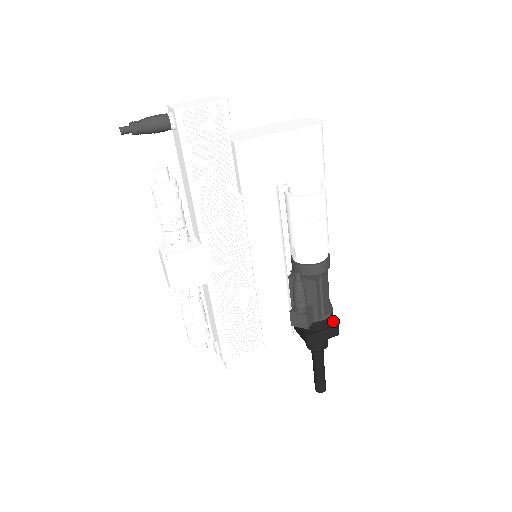
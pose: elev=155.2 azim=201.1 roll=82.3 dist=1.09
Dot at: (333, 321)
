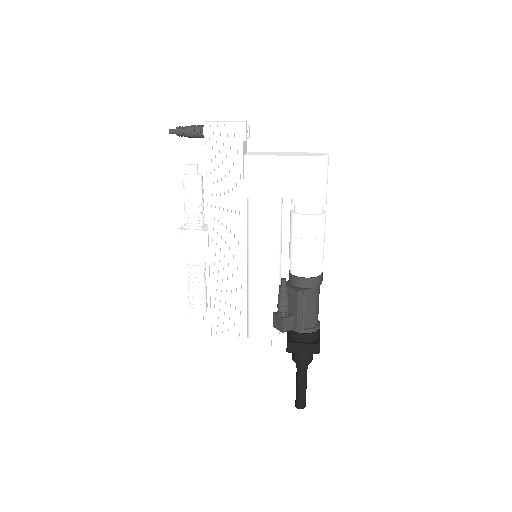
Dot at: (317, 340)
